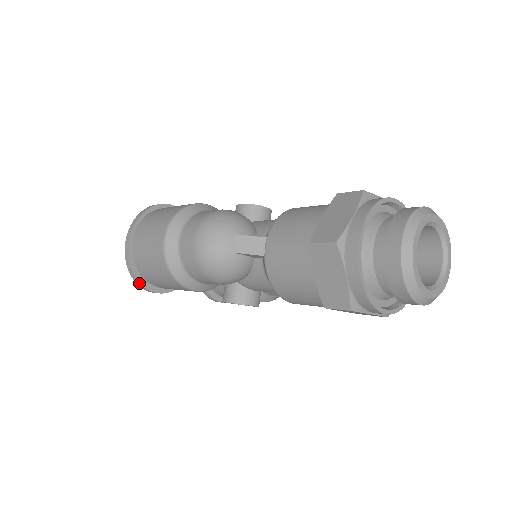
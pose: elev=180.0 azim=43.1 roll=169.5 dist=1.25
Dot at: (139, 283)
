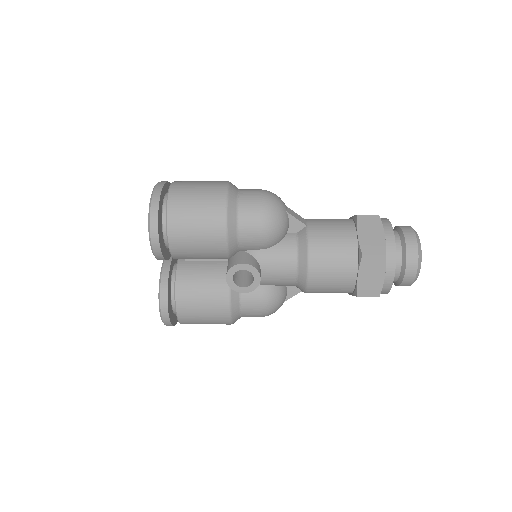
Dot at: (156, 217)
